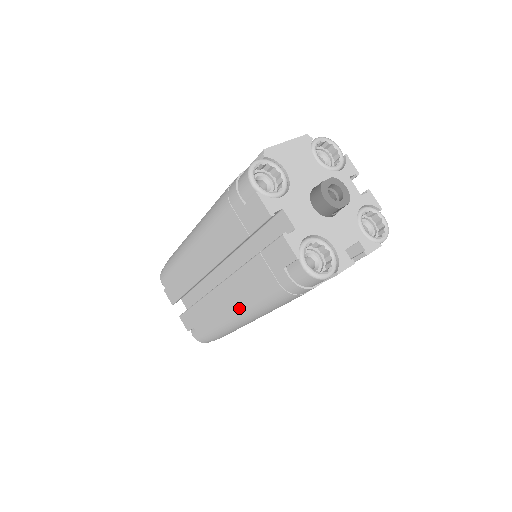
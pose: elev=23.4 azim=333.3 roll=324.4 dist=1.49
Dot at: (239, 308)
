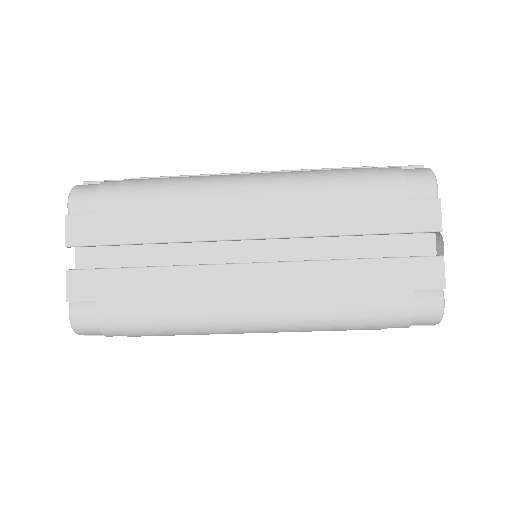
Dot at: (271, 307)
